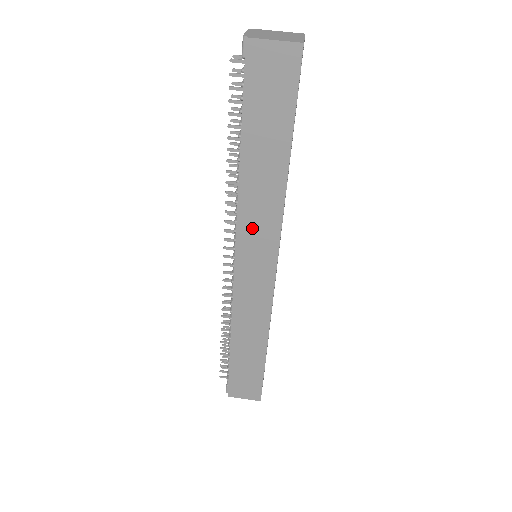
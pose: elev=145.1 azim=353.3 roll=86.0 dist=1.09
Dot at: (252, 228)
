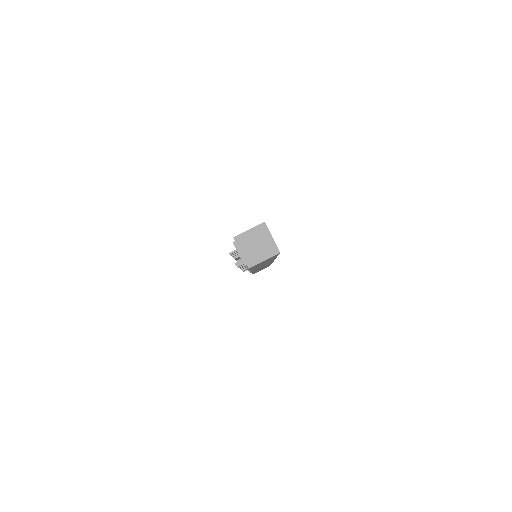
Dot at: (259, 267)
